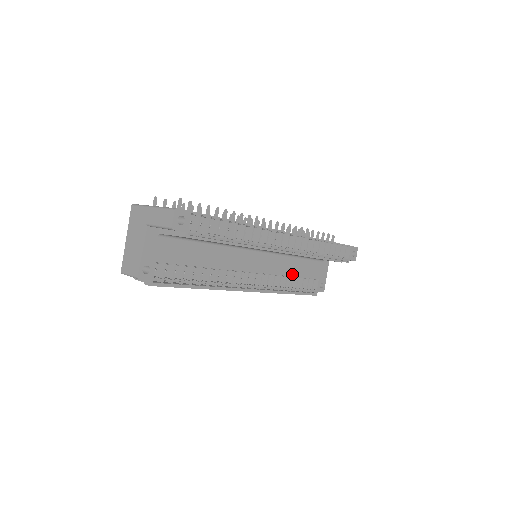
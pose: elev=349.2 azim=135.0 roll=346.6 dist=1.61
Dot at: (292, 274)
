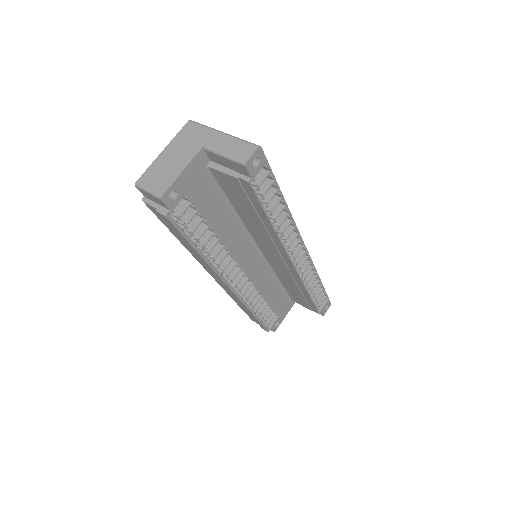
Dot at: (266, 296)
